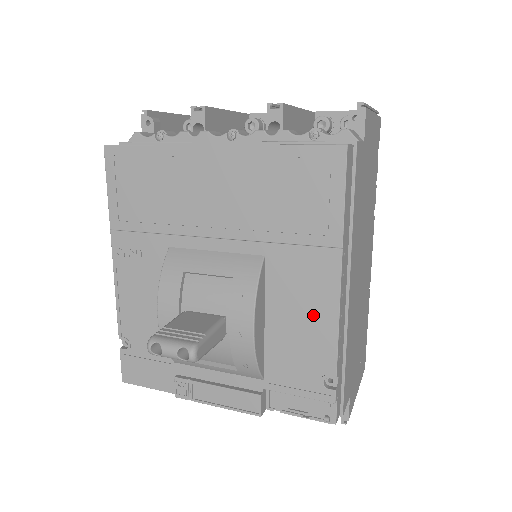
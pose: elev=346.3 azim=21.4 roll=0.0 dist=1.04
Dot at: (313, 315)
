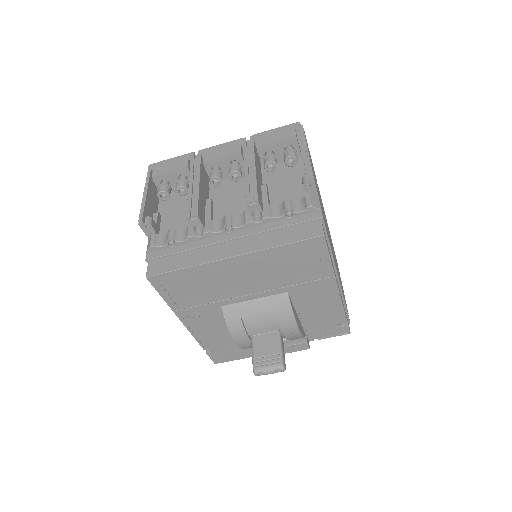
Dot at: (326, 304)
